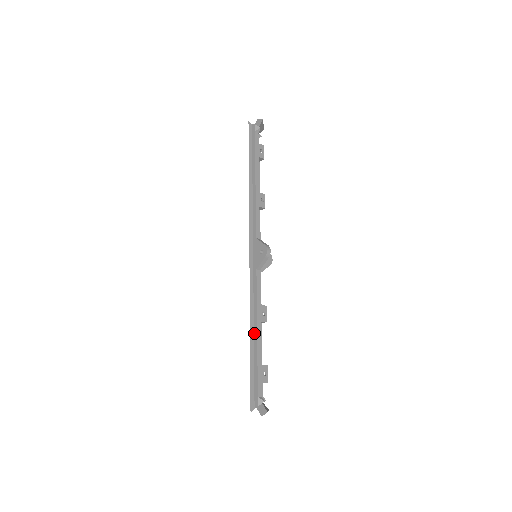
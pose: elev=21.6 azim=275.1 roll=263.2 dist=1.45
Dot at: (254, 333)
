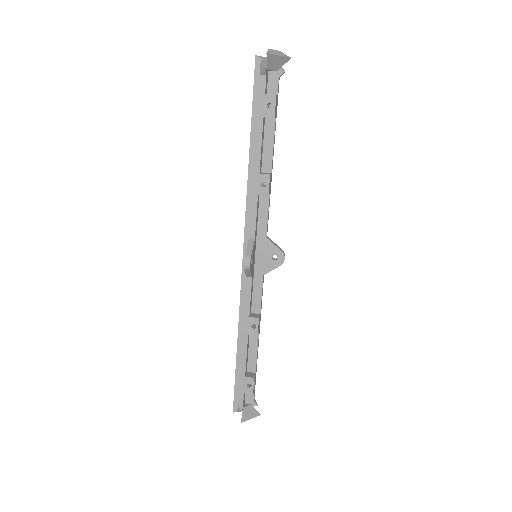
Dot at: (242, 343)
